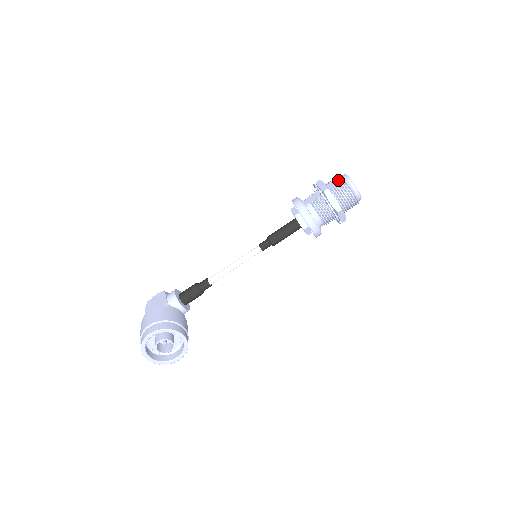
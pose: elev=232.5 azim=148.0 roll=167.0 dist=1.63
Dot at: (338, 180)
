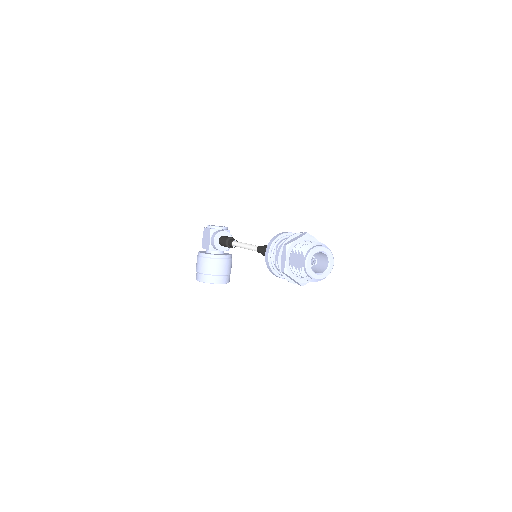
Dot at: (299, 261)
